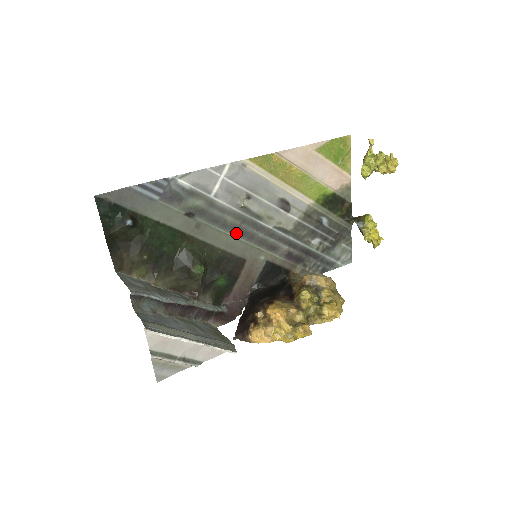
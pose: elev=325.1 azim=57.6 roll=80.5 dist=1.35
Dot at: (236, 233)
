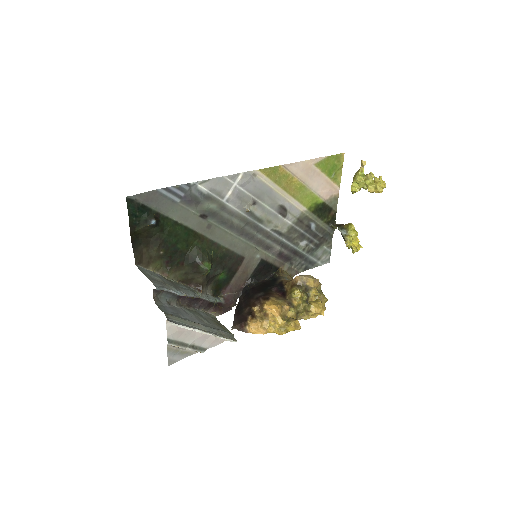
Dot at: (240, 234)
